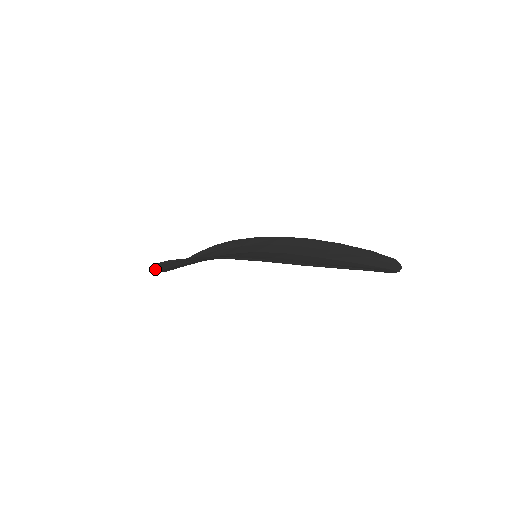
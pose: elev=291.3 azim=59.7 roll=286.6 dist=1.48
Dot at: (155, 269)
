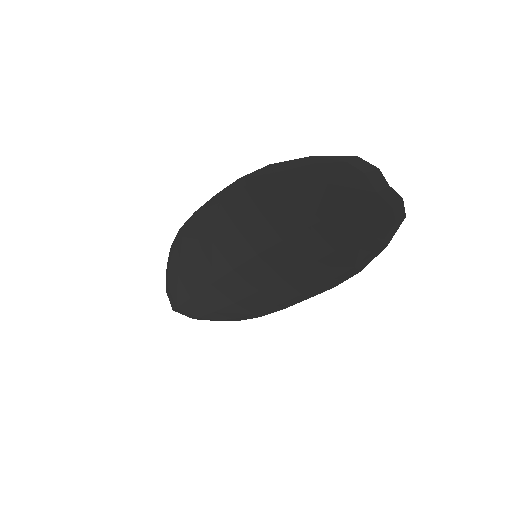
Dot at: (167, 277)
